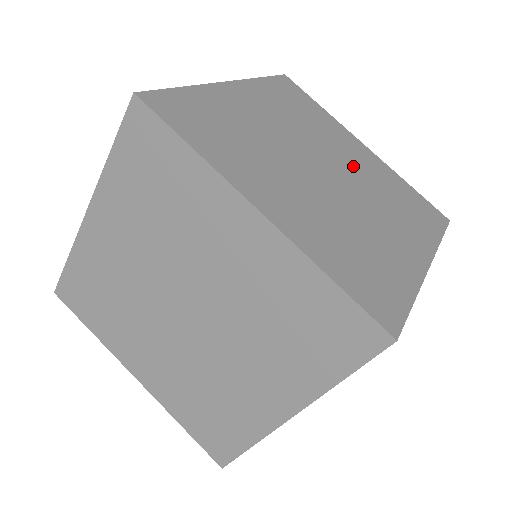
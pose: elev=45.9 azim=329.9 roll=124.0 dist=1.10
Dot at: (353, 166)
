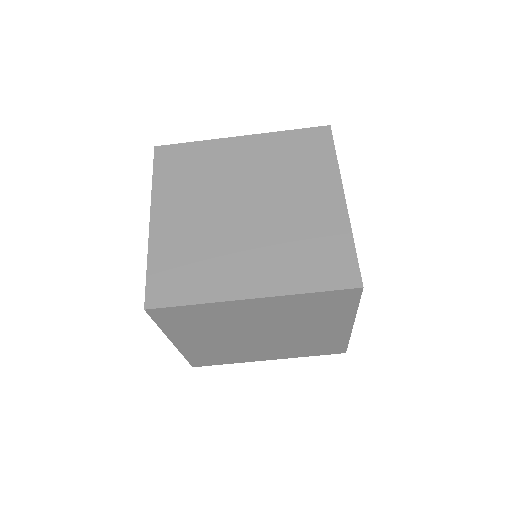
Dot at: occluded
